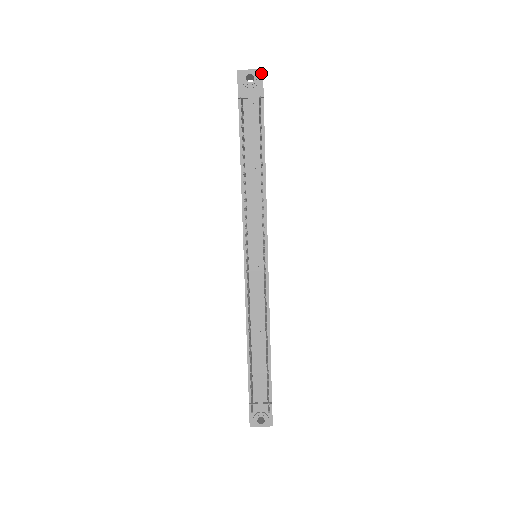
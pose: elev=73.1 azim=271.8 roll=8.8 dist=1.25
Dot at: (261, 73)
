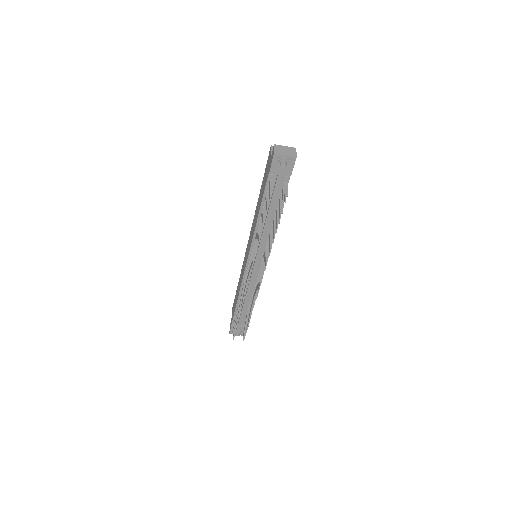
Dot at: (294, 159)
